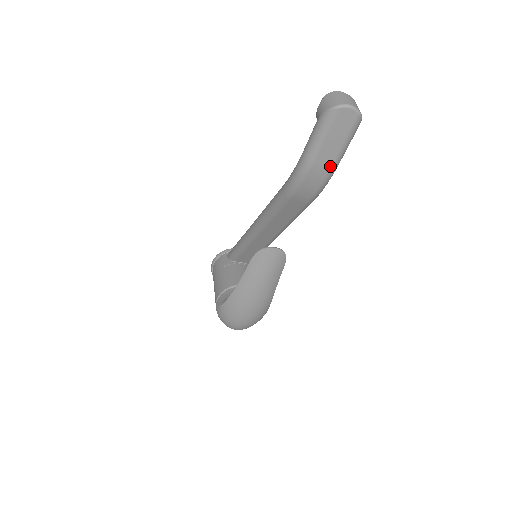
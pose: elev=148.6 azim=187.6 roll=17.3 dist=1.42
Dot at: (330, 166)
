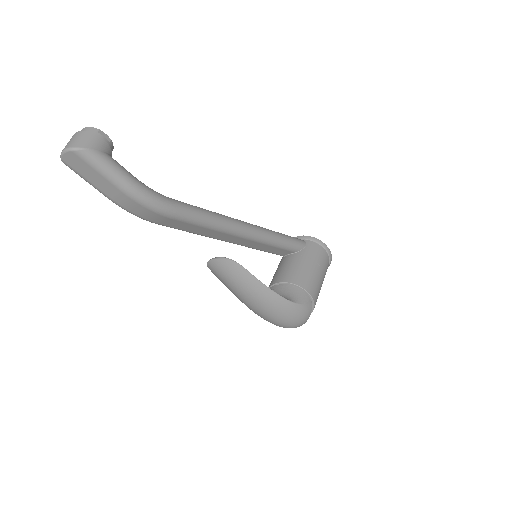
Dot at: (122, 193)
